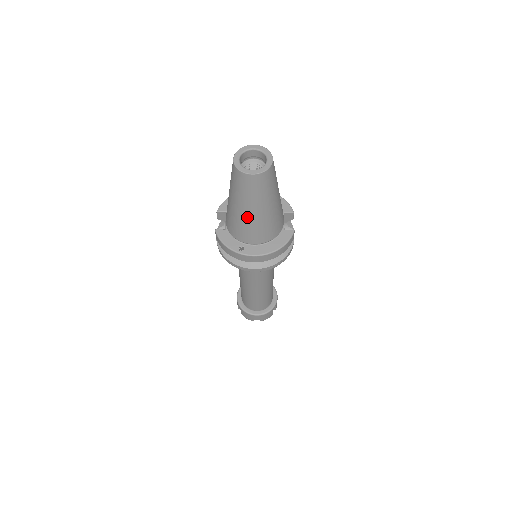
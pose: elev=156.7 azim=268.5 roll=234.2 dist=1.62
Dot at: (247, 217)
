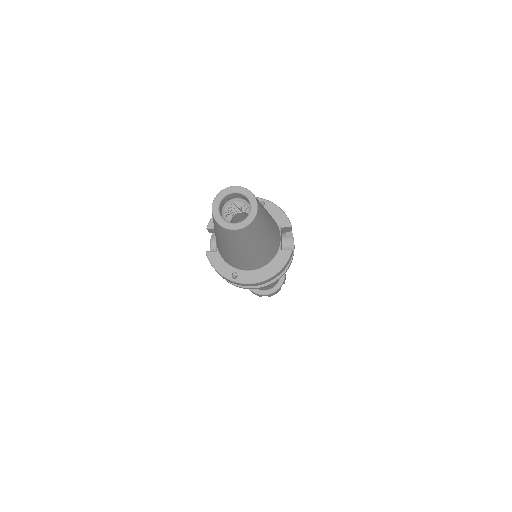
Dot at: (236, 255)
